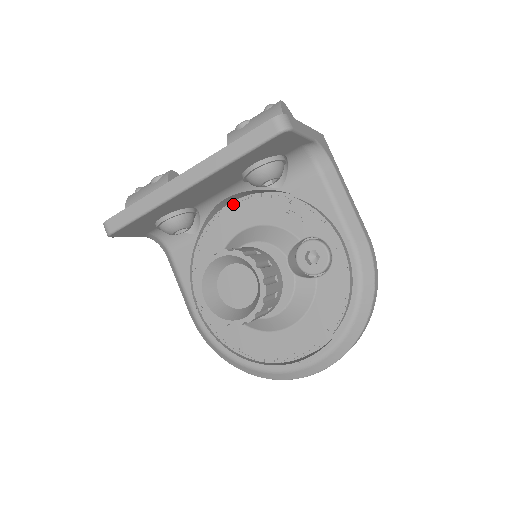
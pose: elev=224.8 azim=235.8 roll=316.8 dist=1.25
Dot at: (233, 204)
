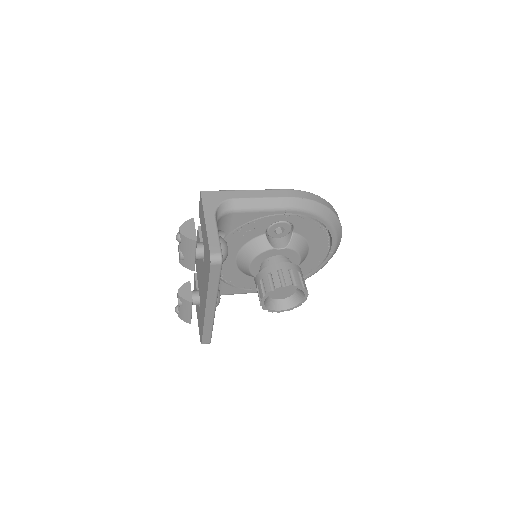
Dot at: occluded
